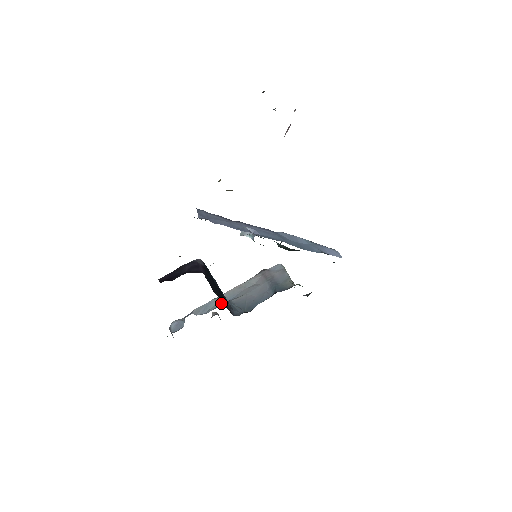
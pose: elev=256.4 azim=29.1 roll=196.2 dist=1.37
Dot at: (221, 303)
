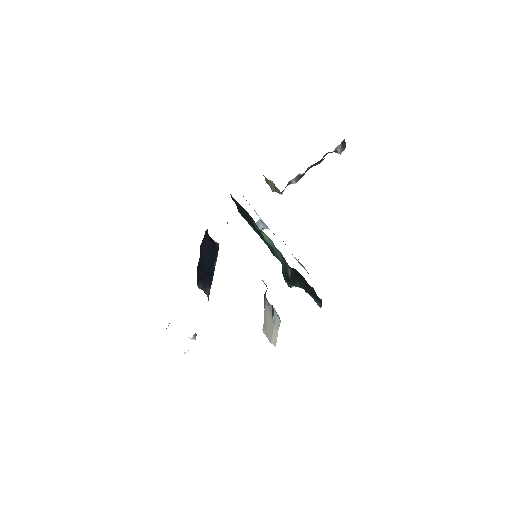
Dot at: occluded
